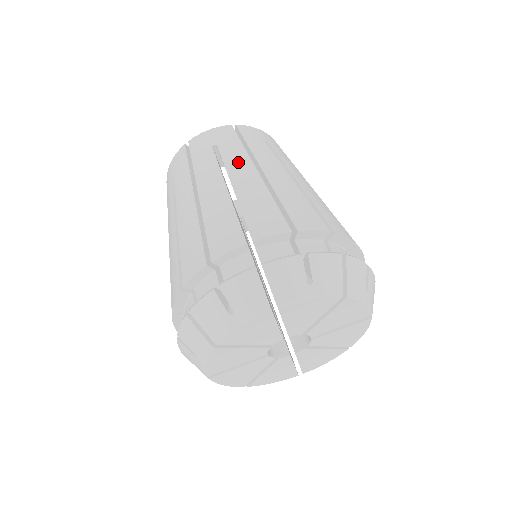
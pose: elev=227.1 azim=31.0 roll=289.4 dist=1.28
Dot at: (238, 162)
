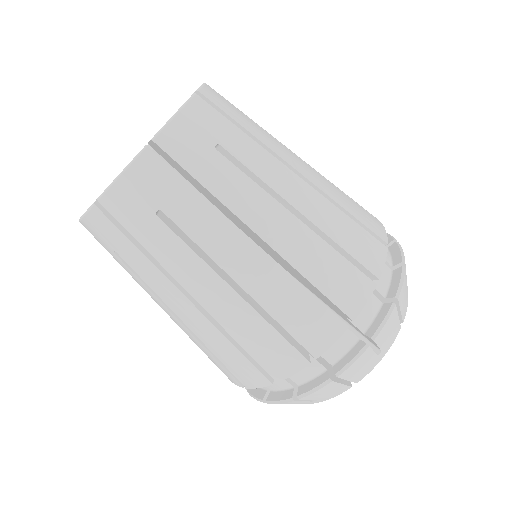
Dot at: (219, 239)
